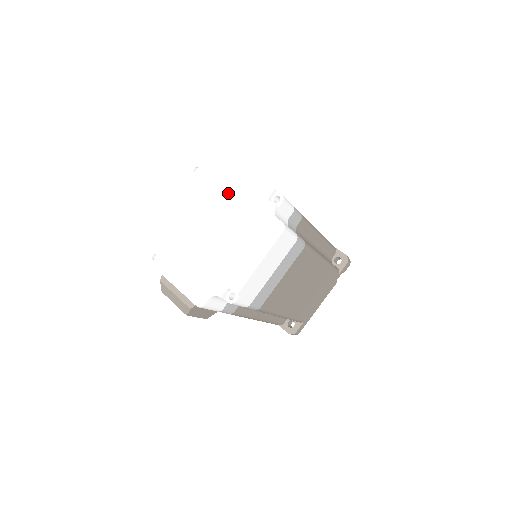
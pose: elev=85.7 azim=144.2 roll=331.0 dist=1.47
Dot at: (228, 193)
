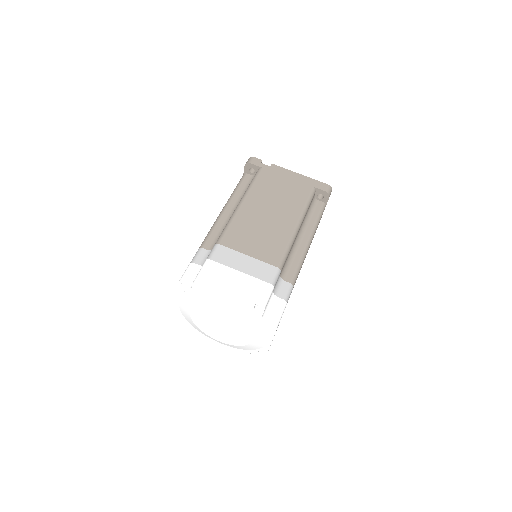
Dot at: (222, 312)
